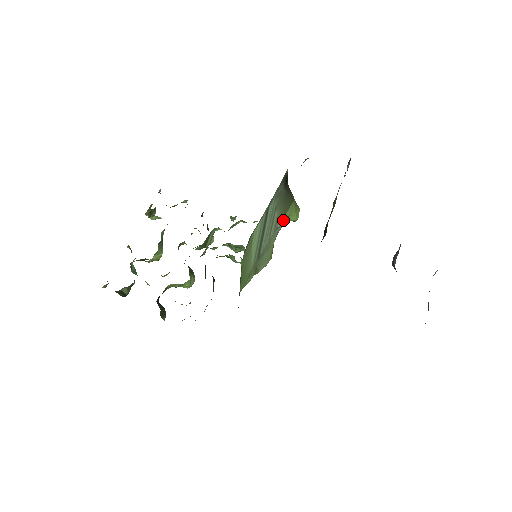
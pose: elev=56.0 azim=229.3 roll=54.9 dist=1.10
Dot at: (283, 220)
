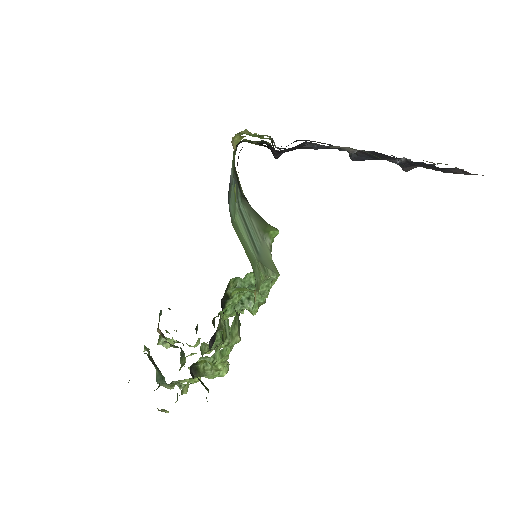
Dot at: (265, 232)
